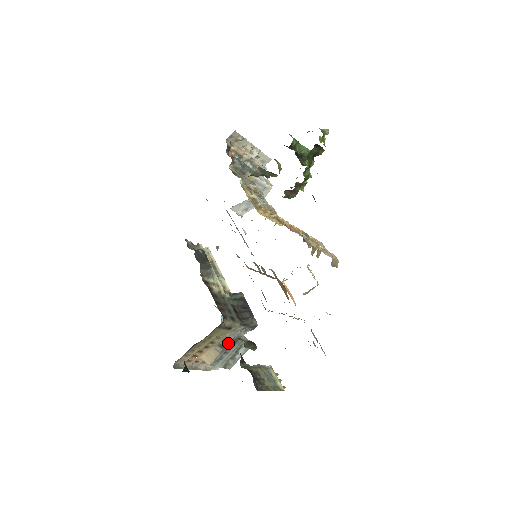
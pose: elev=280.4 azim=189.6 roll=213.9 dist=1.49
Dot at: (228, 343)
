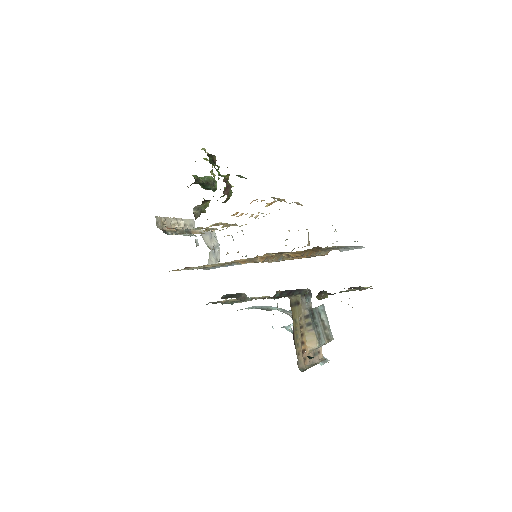
Dot at: (310, 317)
